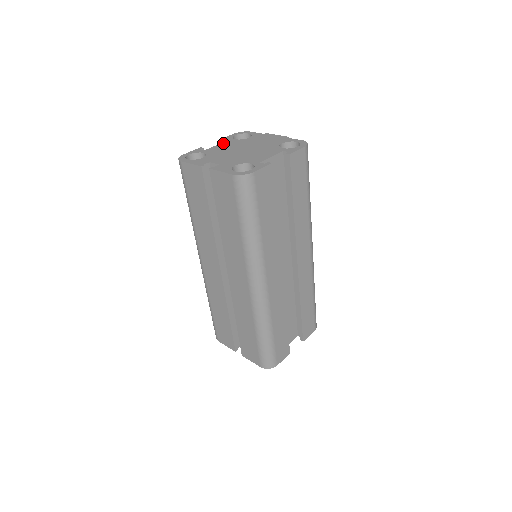
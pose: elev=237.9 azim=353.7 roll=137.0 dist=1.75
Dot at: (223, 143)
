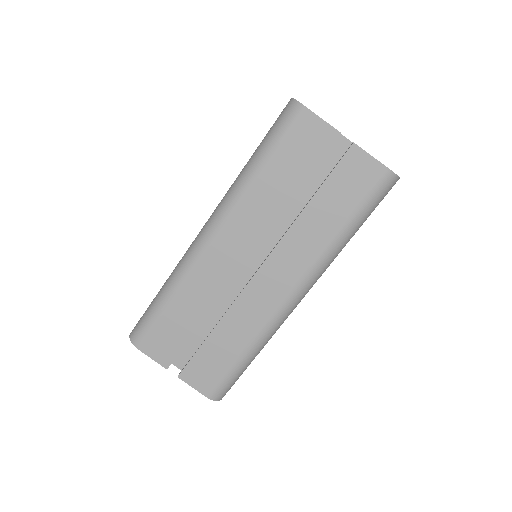
Dot at: occluded
